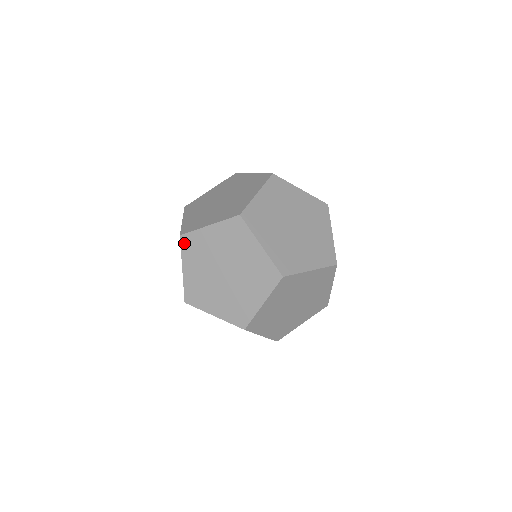
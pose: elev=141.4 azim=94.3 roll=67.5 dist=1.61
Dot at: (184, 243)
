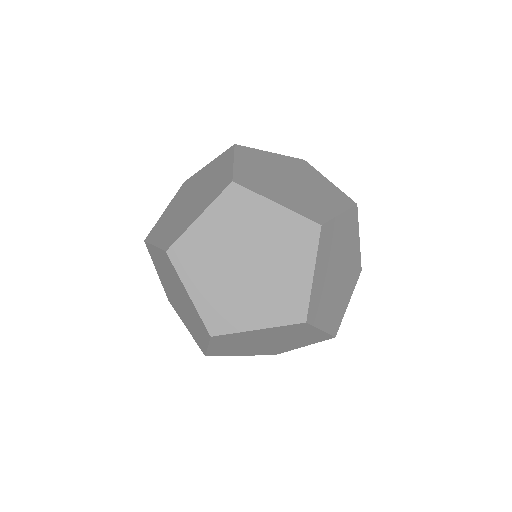
Dot at: (182, 187)
